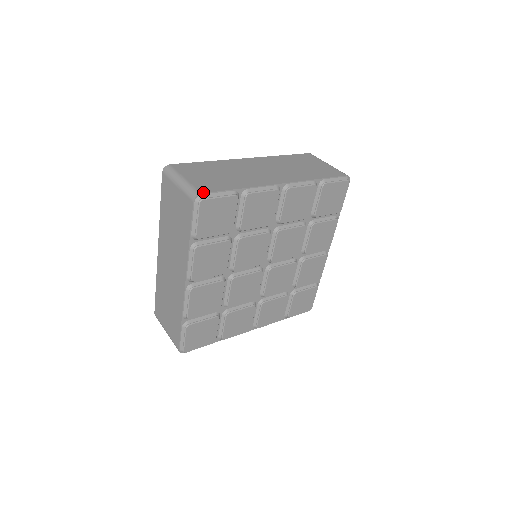
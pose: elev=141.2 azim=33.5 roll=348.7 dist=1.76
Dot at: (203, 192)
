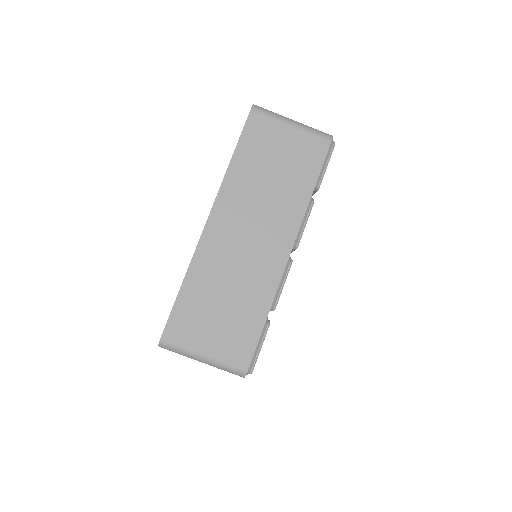
Dot at: (247, 366)
